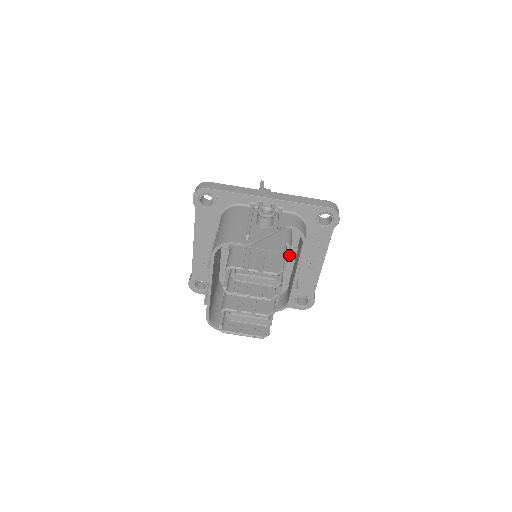
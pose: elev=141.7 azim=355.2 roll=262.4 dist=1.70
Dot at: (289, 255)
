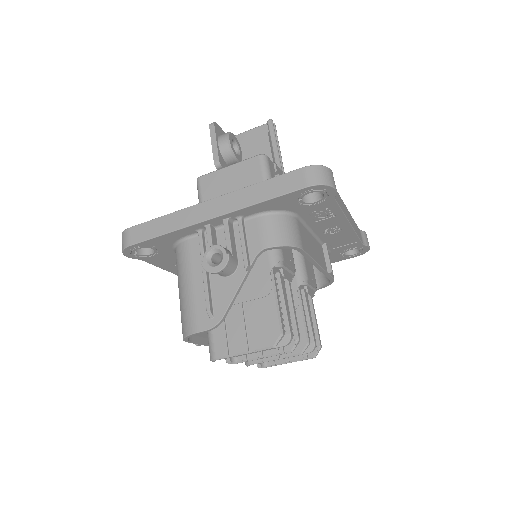
Dot at: occluded
